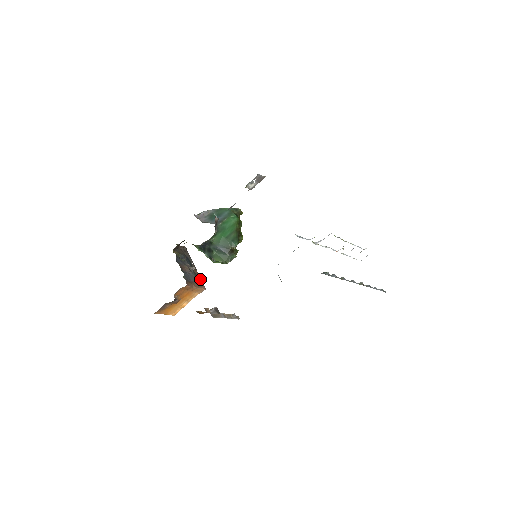
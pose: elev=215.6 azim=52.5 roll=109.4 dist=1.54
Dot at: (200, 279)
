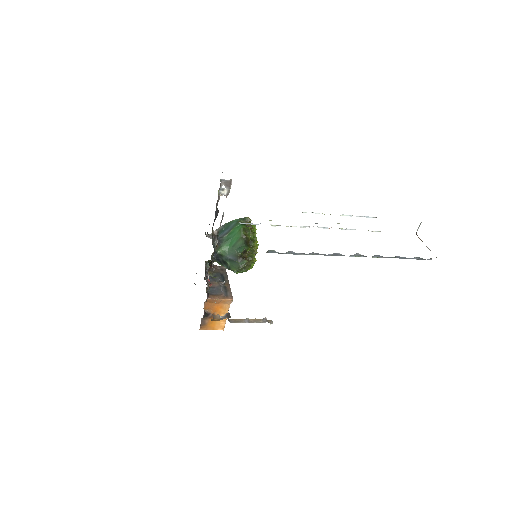
Dot at: (230, 291)
